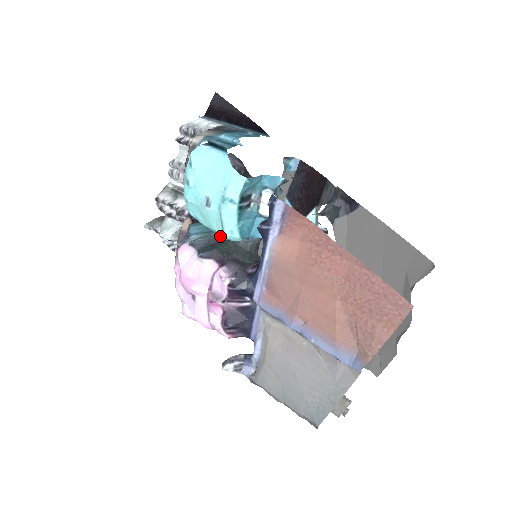
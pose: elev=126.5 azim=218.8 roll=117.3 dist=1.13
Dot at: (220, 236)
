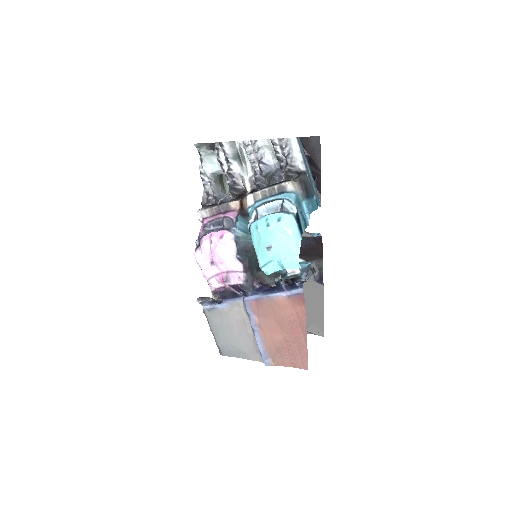
Dot at: (253, 246)
